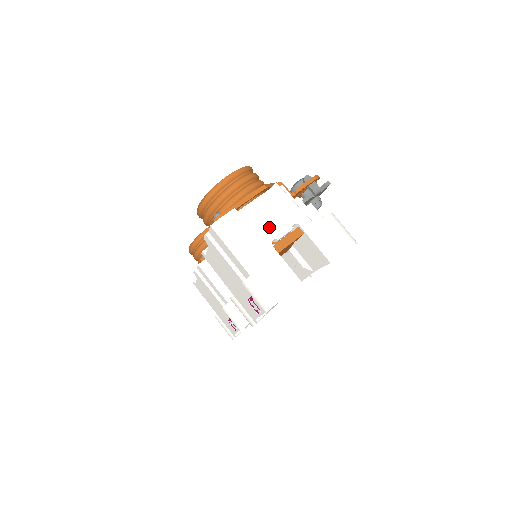
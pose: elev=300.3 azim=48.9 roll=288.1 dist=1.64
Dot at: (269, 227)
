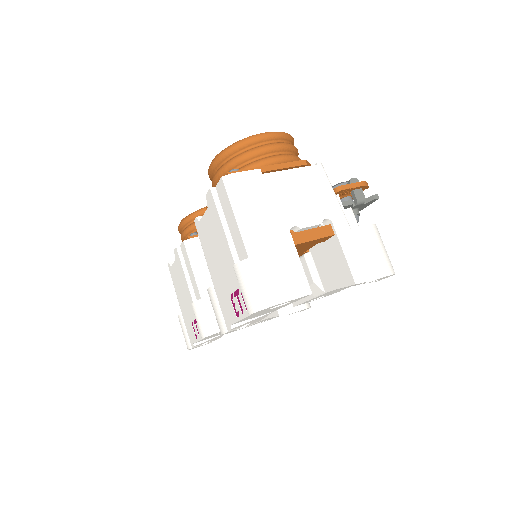
Dot at: (294, 209)
